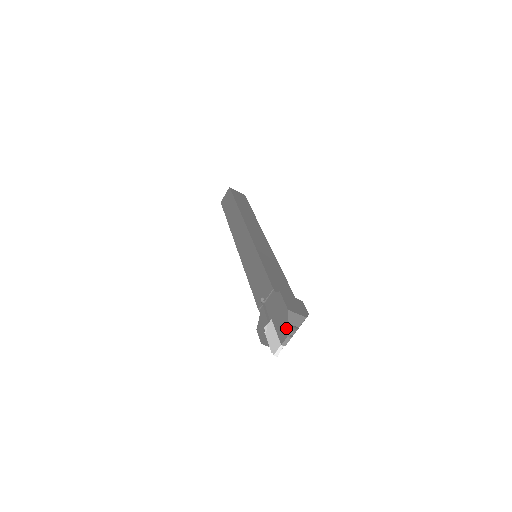
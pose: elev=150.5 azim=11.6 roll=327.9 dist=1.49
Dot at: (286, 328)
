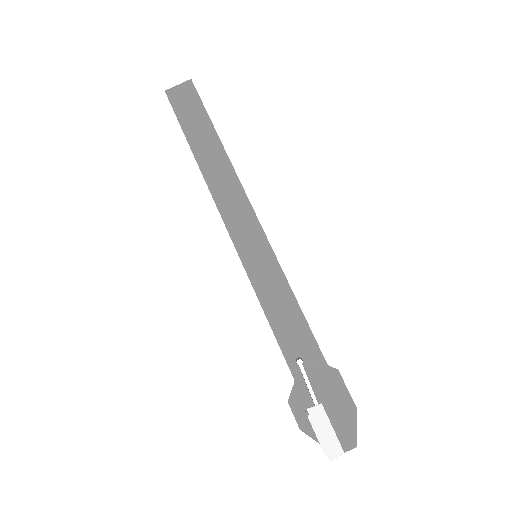
Dot at: (354, 434)
